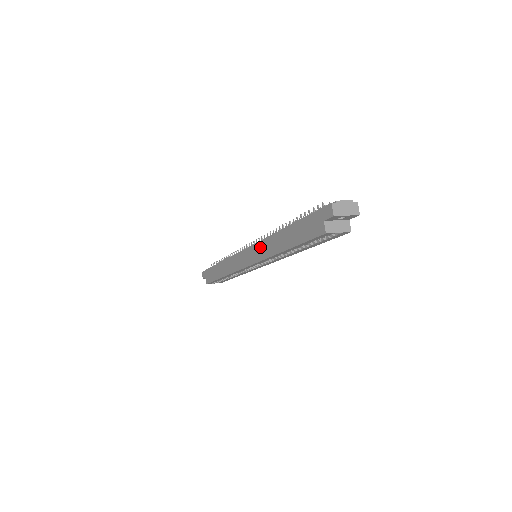
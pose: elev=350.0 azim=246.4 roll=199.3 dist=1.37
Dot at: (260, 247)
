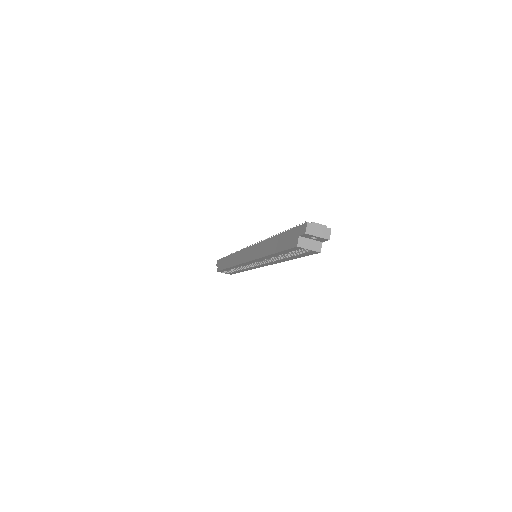
Dot at: (257, 248)
